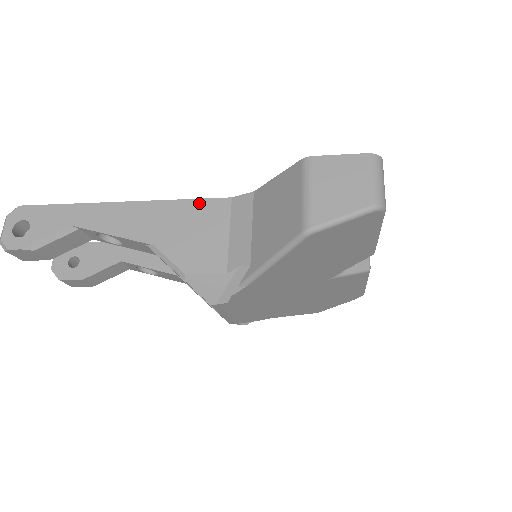
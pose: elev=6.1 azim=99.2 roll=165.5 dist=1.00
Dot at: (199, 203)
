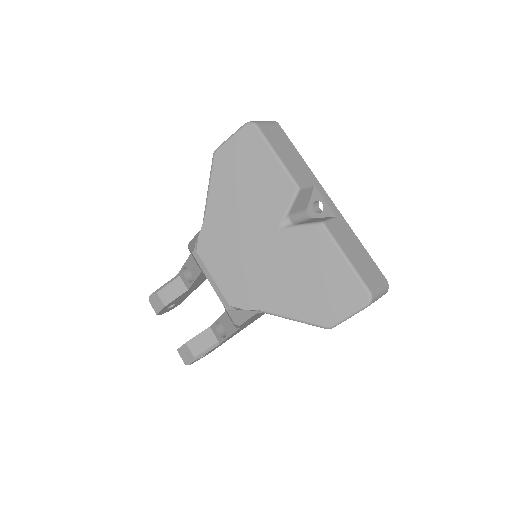
Dot at: occluded
